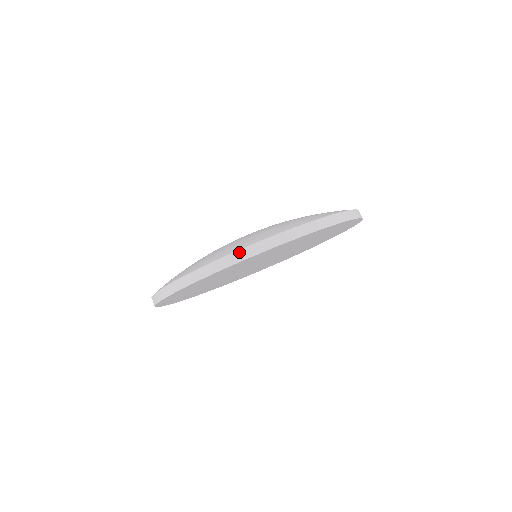
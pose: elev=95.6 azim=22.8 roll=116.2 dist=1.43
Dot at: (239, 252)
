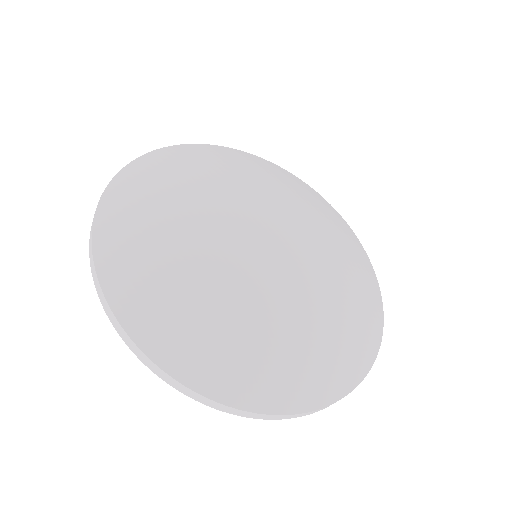
Dot at: (155, 365)
